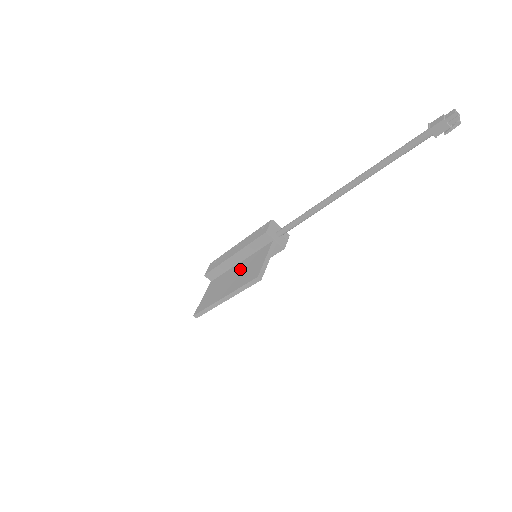
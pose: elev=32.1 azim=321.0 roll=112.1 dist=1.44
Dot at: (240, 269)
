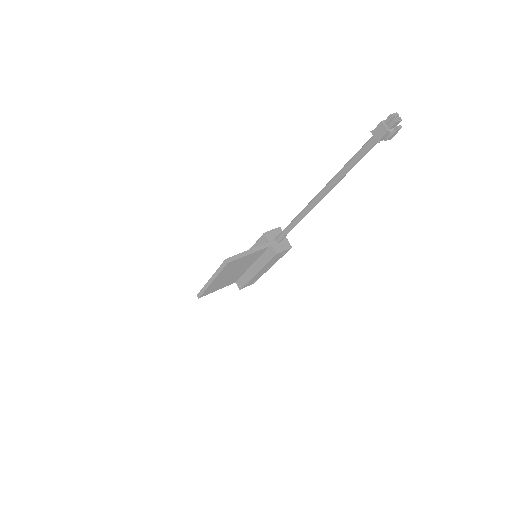
Dot at: occluded
